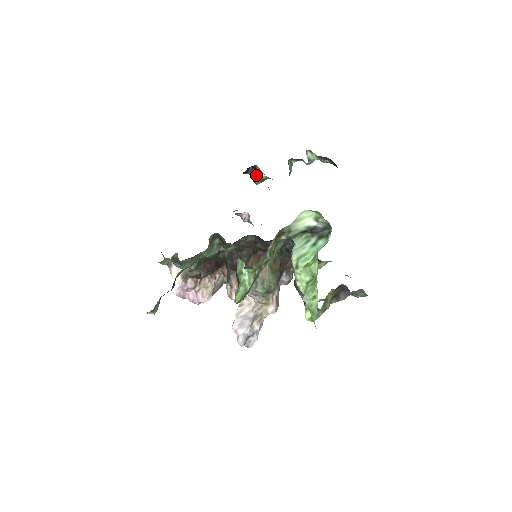
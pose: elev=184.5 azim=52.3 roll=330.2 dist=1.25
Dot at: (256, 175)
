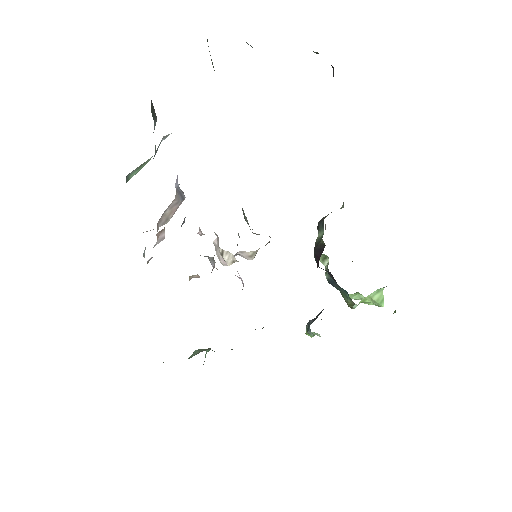
Dot at: occluded
